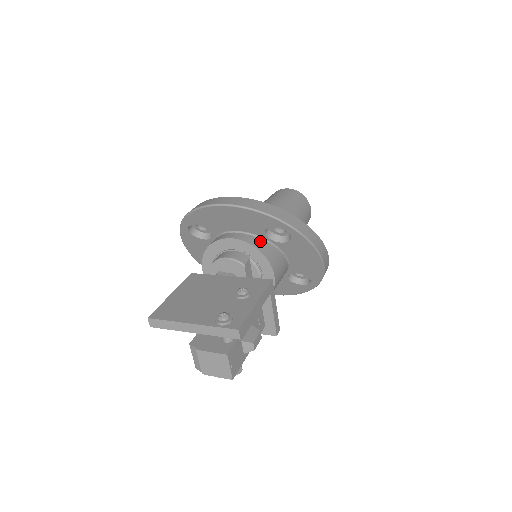
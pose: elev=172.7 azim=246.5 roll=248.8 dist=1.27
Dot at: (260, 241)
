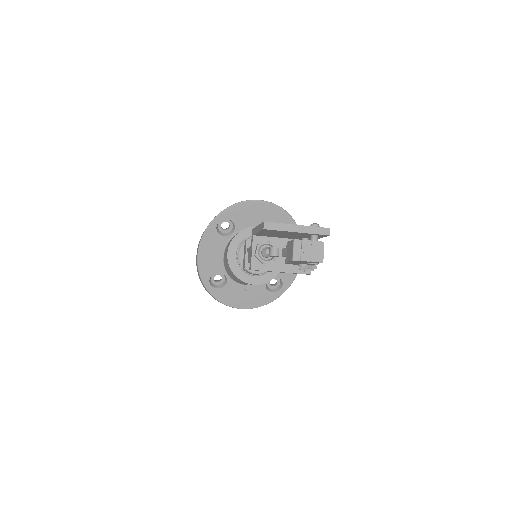
Dot at: occluded
